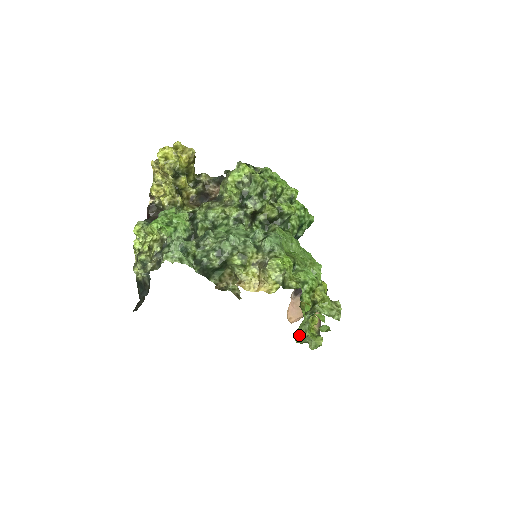
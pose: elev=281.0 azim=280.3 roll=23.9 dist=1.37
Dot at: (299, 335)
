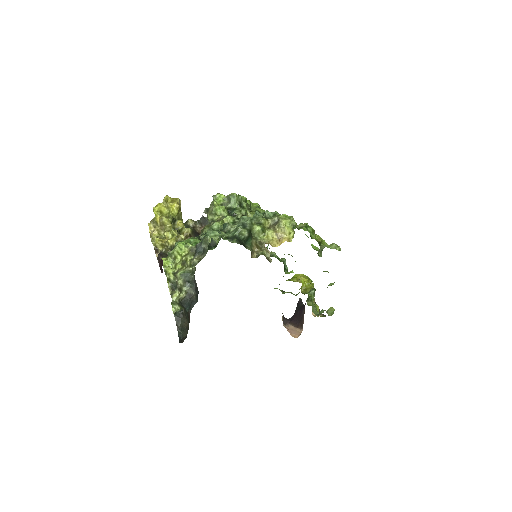
Dot at: (315, 313)
